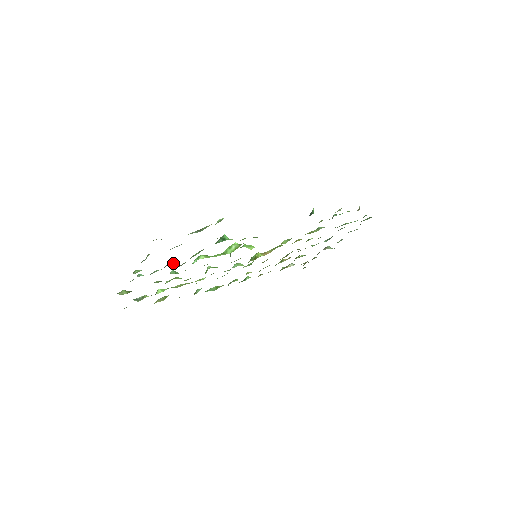
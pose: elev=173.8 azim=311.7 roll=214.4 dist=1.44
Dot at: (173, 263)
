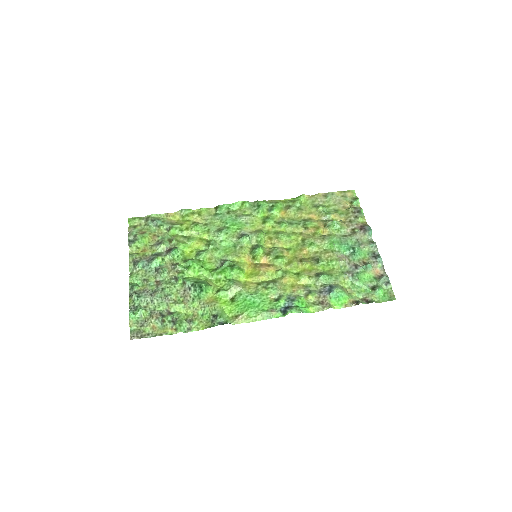
Dot at: (162, 277)
